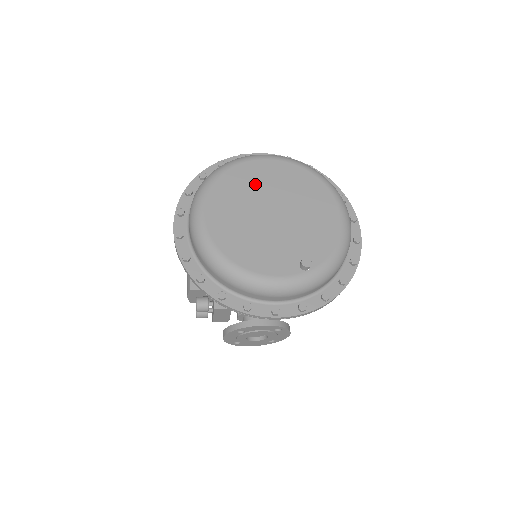
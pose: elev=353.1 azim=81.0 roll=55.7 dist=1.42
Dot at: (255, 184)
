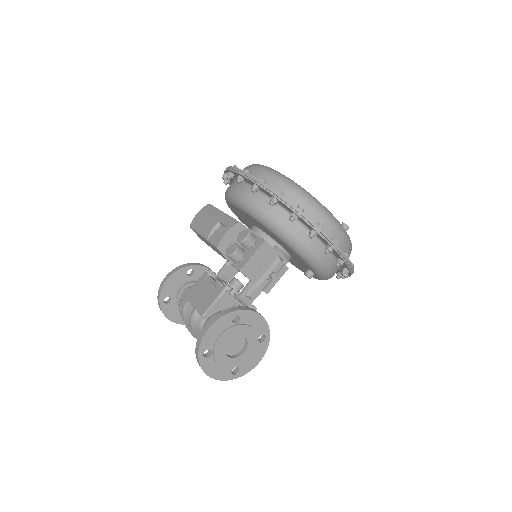
Dot at: occluded
